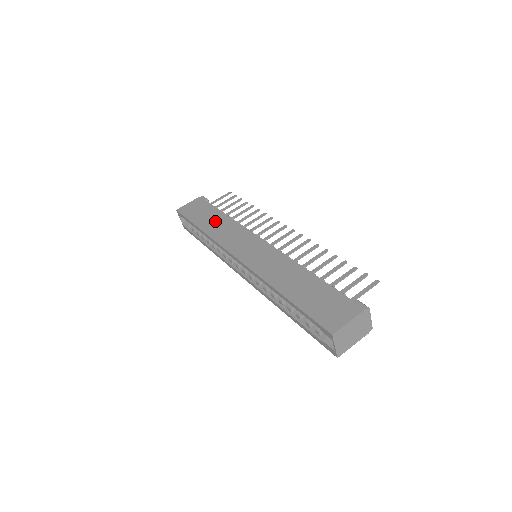
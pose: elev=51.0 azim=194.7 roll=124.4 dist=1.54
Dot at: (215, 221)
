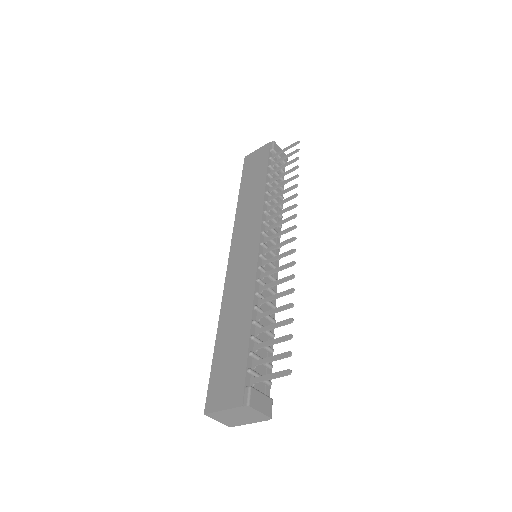
Dot at: (253, 190)
